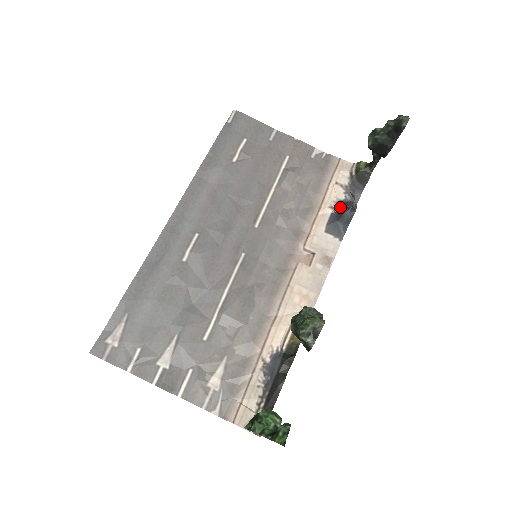
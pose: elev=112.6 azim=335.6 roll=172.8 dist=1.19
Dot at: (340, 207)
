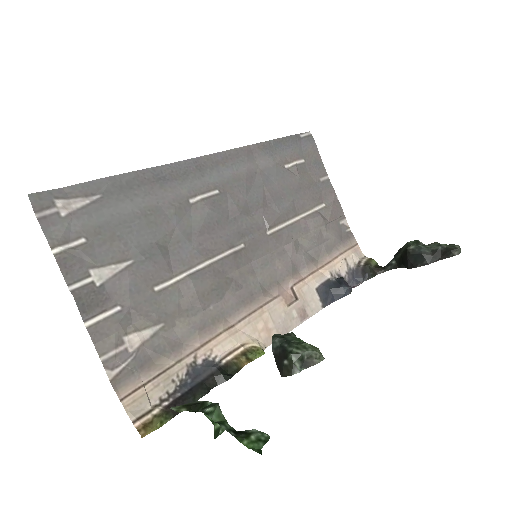
Dot at: (341, 279)
